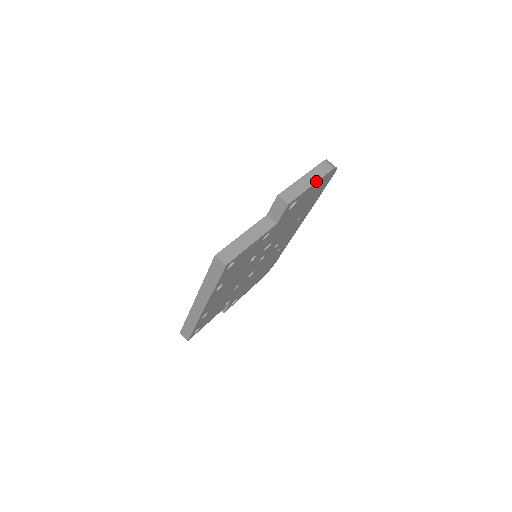
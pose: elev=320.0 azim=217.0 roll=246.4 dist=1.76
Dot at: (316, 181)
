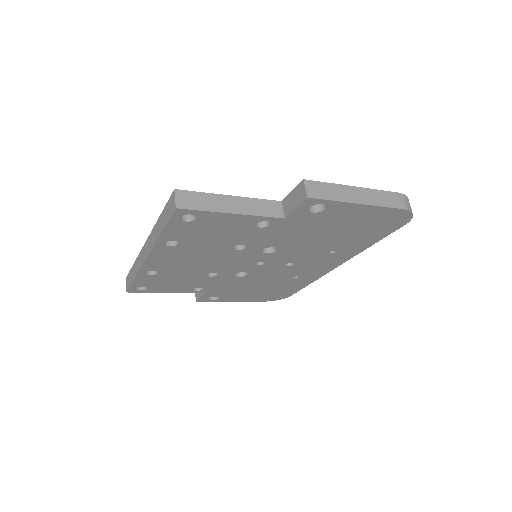
Dot at: (369, 203)
